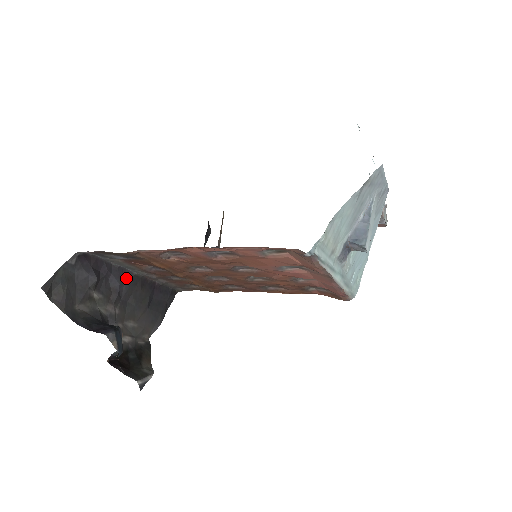
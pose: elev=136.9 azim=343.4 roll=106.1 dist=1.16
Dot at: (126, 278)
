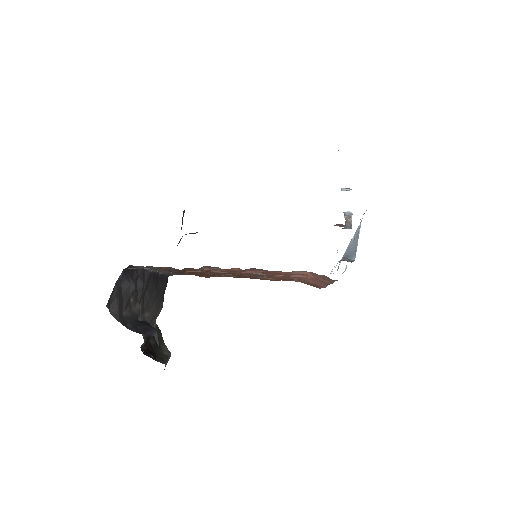
Dot at: (145, 277)
